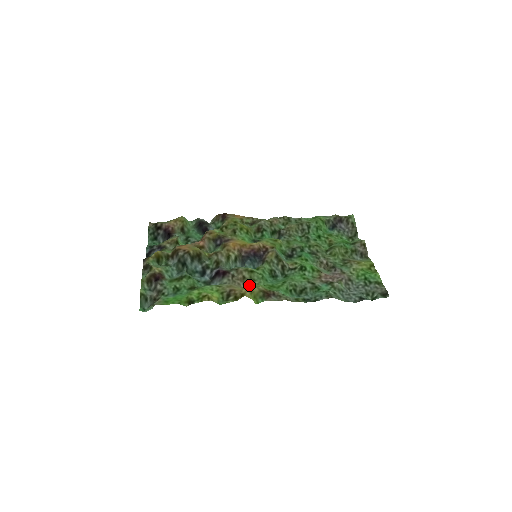
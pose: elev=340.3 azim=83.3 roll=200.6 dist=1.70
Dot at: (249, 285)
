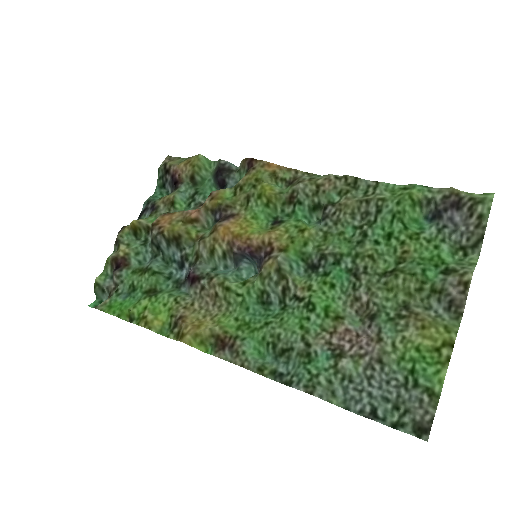
Dot at: (218, 310)
